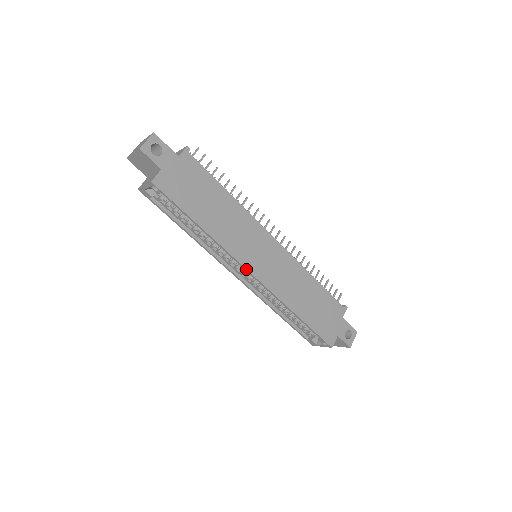
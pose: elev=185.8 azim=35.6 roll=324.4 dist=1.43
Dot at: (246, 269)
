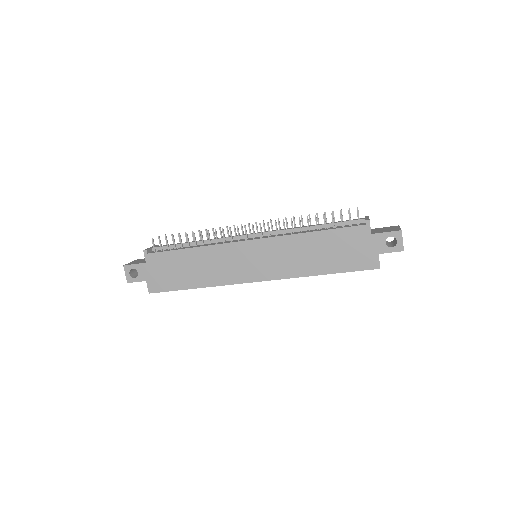
Dot at: occluded
